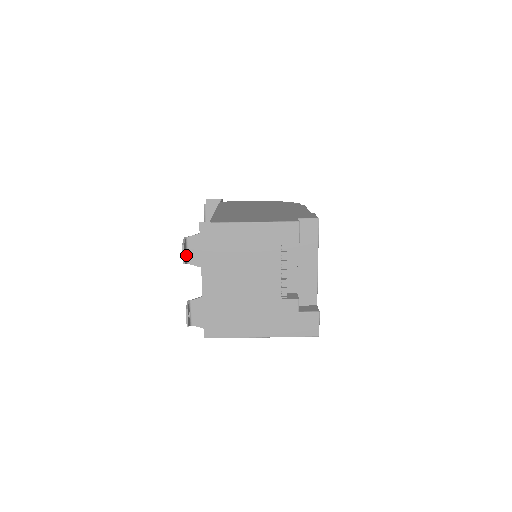
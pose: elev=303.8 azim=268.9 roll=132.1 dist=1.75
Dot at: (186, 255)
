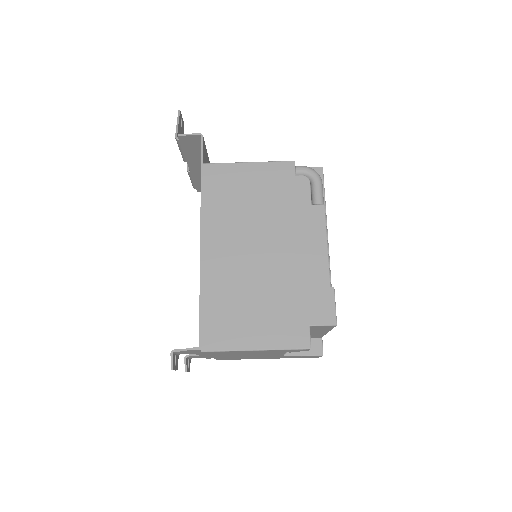
Dot at: (176, 356)
